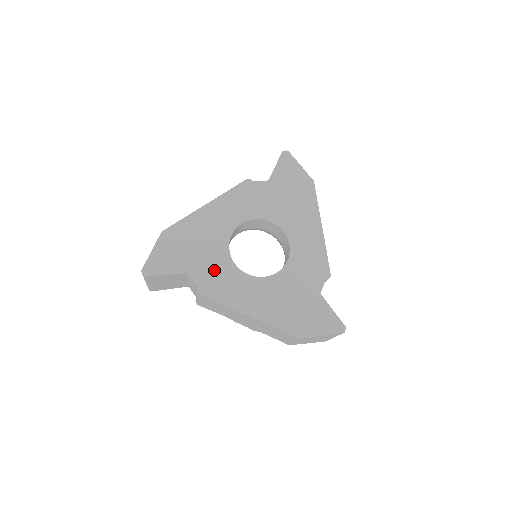
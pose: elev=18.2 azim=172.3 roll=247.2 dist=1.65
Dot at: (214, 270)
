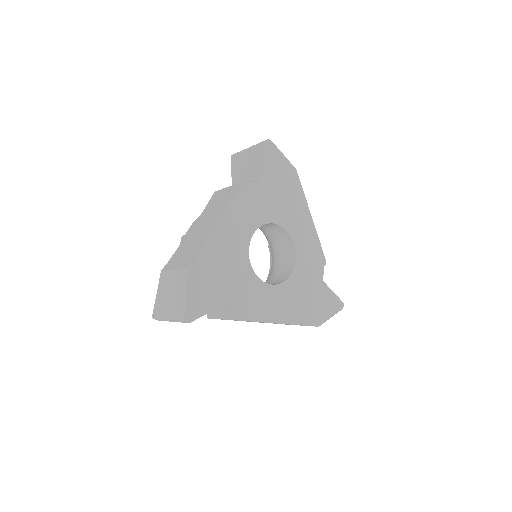
Dot at: (245, 291)
